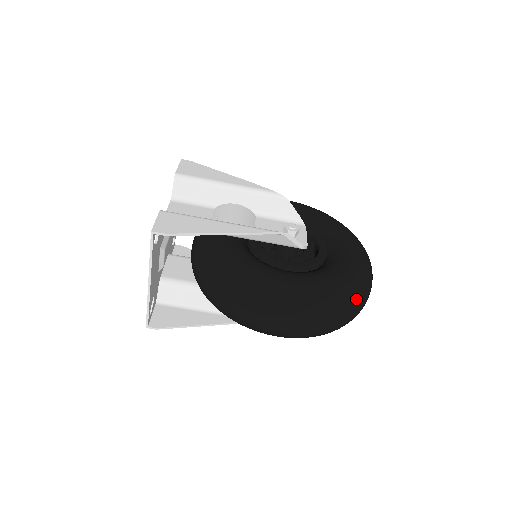
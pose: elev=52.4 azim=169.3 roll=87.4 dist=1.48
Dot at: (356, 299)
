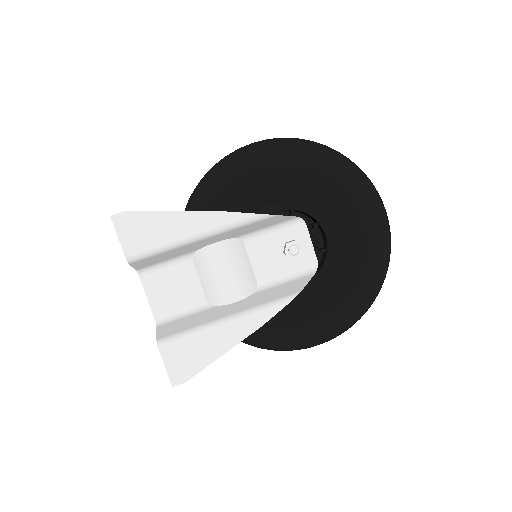
Dot at: occluded
